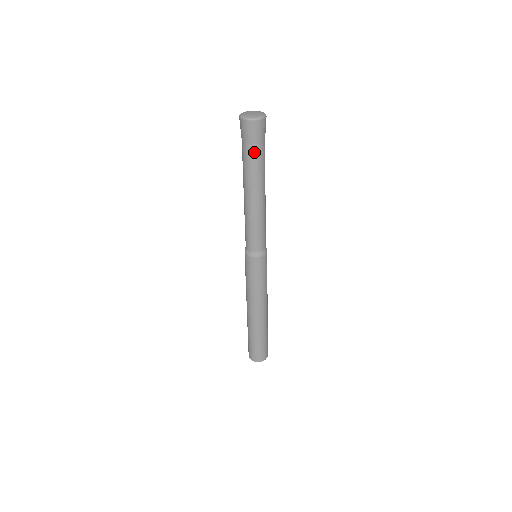
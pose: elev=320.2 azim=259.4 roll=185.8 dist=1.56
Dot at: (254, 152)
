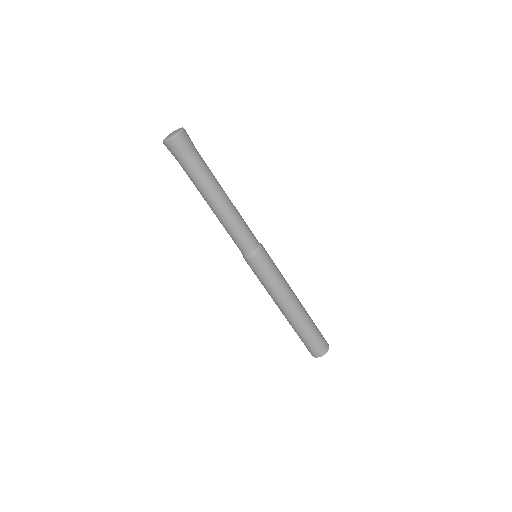
Dot at: (185, 168)
